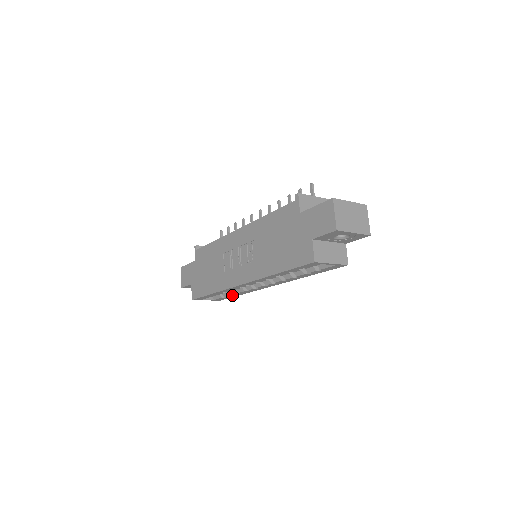
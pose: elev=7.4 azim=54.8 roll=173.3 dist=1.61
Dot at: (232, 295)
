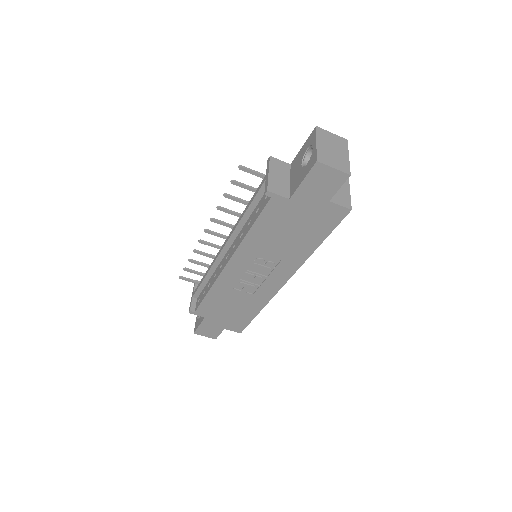
Dot at: occluded
